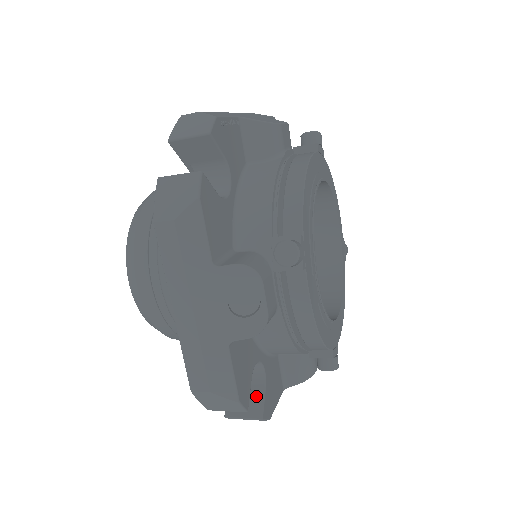
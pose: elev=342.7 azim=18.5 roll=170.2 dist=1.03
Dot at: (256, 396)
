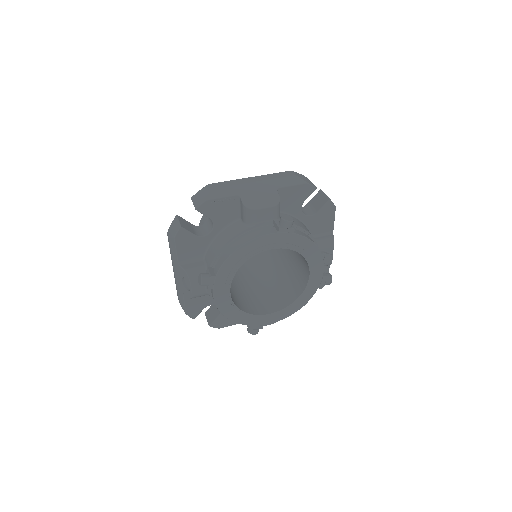
Dot at: (215, 316)
